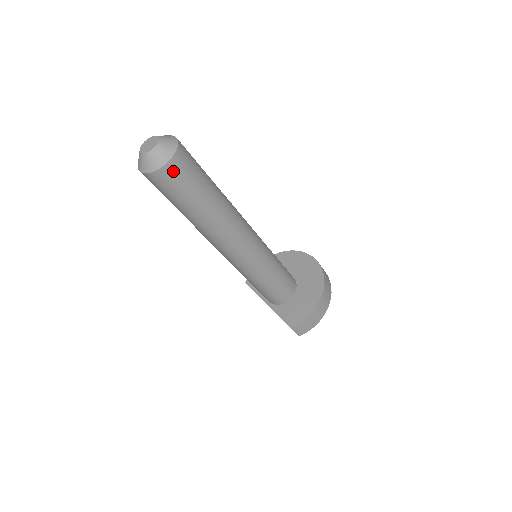
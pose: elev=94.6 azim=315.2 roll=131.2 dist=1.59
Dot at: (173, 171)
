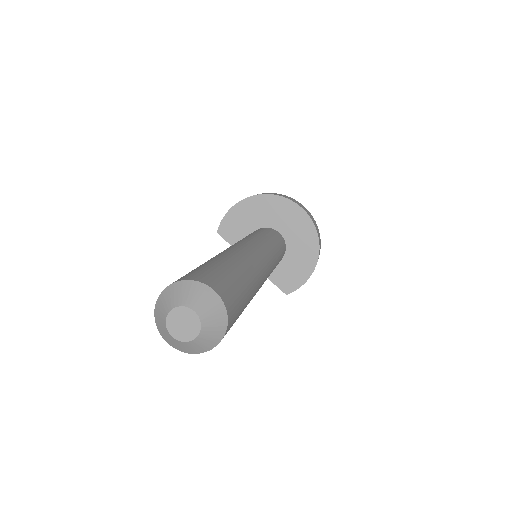
Dot at: occluded
